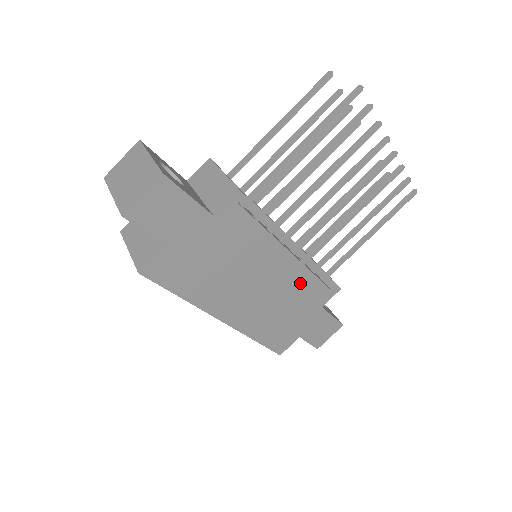
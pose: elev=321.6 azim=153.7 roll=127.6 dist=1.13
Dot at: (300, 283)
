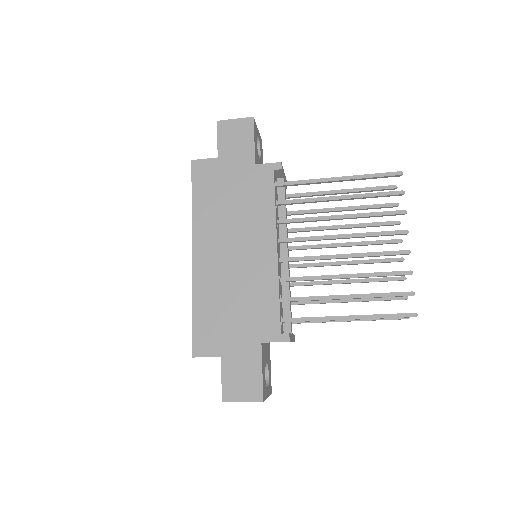
Dot at: (264, 288)
